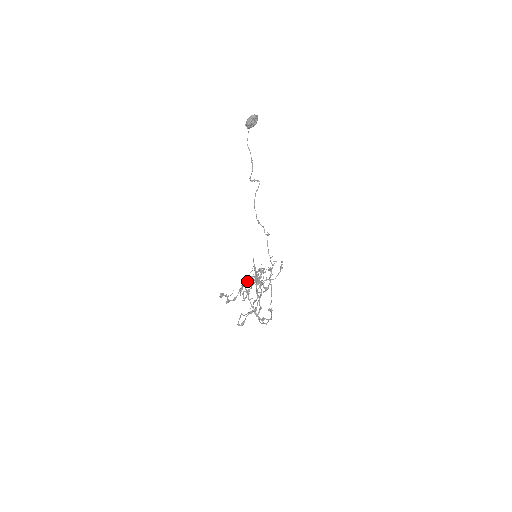
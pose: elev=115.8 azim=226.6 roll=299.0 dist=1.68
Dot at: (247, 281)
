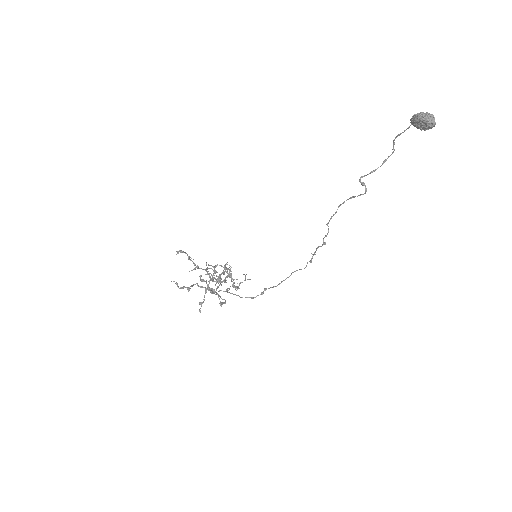
Dot at: (220, 265)
